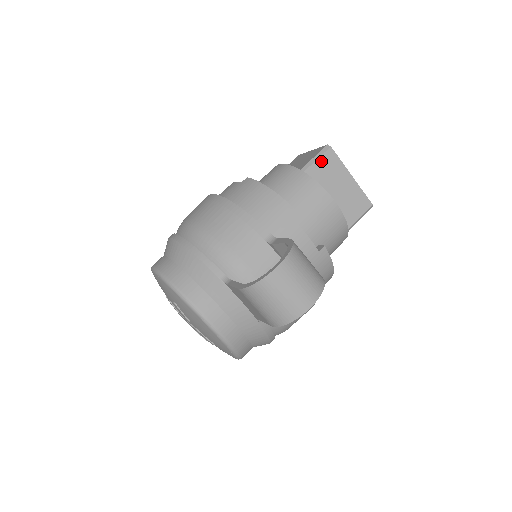
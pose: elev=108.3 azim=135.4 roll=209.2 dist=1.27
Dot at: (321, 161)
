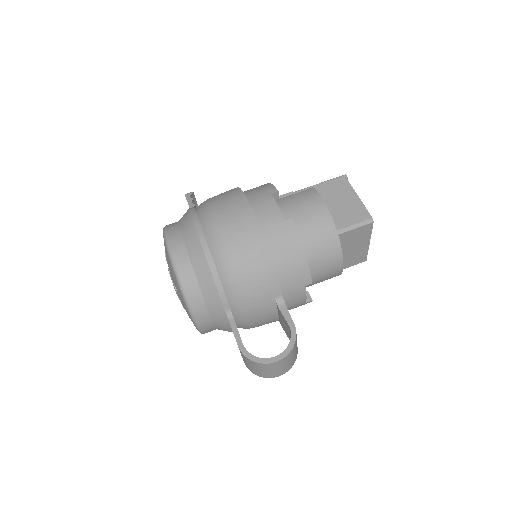
Dot at: (357, 230)
